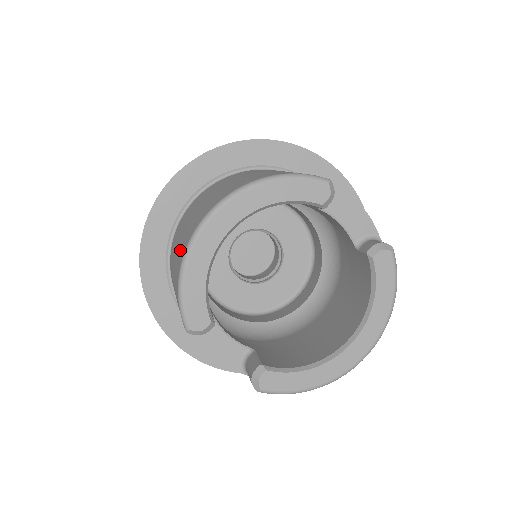
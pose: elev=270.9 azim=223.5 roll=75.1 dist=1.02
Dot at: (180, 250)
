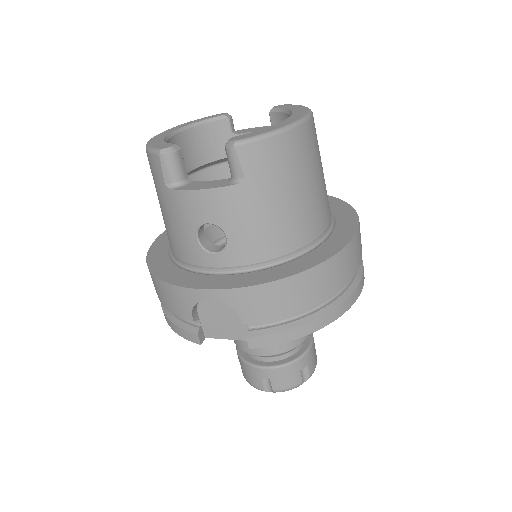
Dot at: occluded
